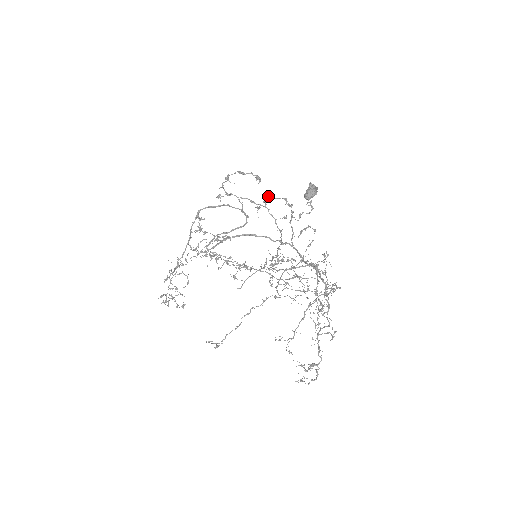
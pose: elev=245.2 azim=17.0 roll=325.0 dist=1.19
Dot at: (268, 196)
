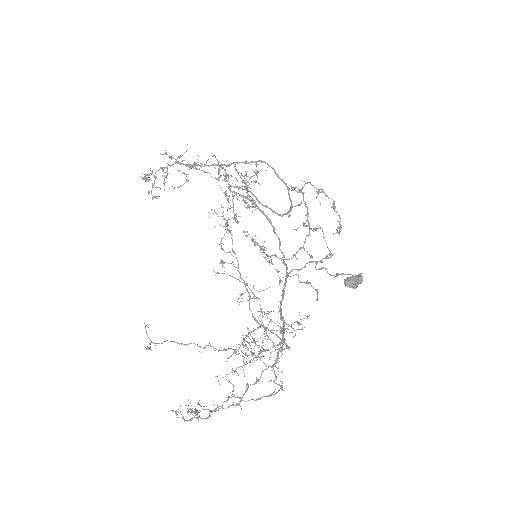
Dot at: occluded
